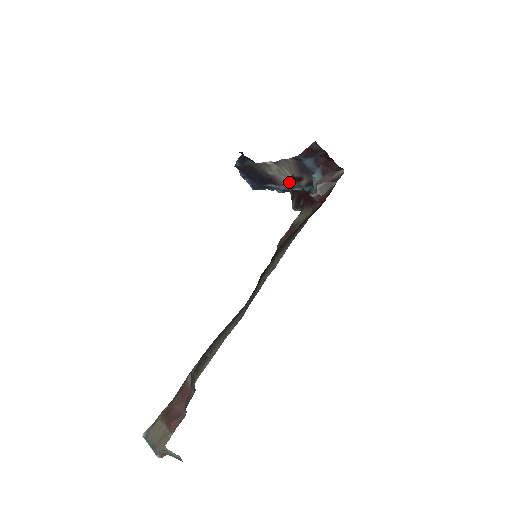
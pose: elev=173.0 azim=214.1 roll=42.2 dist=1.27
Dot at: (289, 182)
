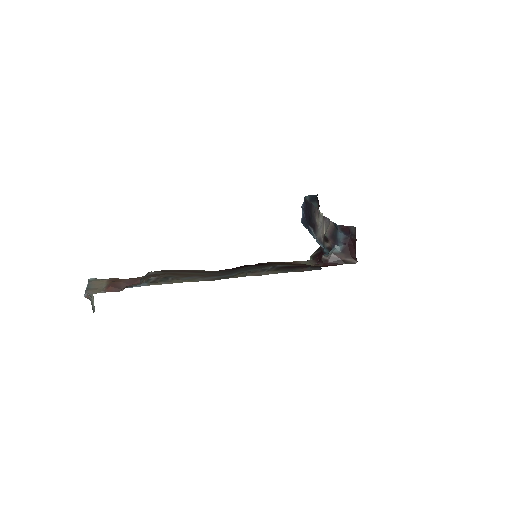
Dot at: (321, 236)
